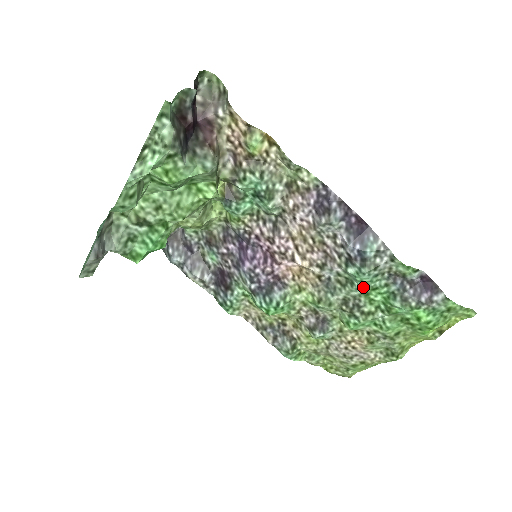
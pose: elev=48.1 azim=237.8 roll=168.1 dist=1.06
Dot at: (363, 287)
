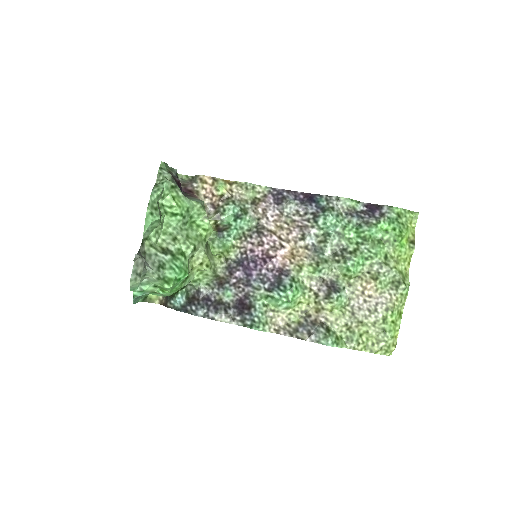
Dot at: (336, 231)
